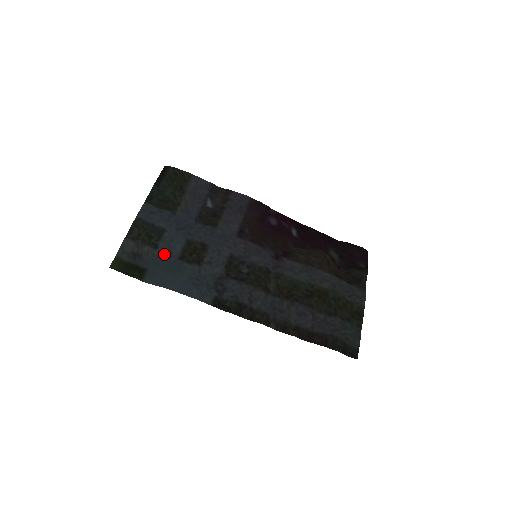
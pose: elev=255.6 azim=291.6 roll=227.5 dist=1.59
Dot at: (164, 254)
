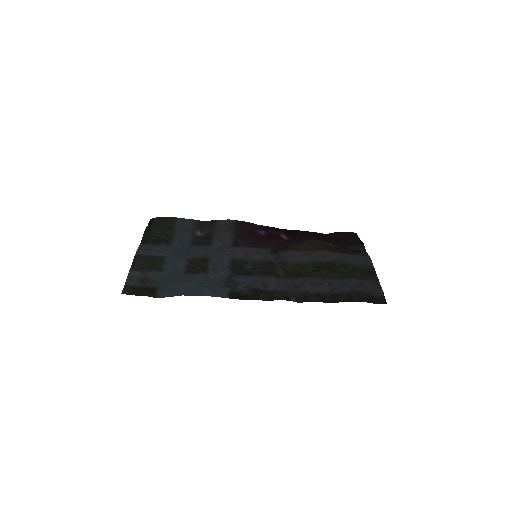
Dot at: (170, 273)
